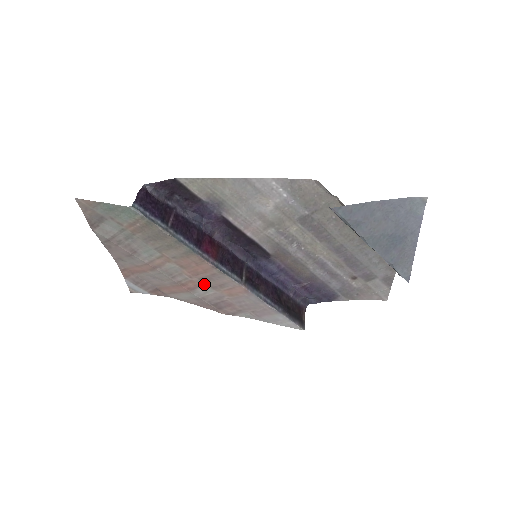
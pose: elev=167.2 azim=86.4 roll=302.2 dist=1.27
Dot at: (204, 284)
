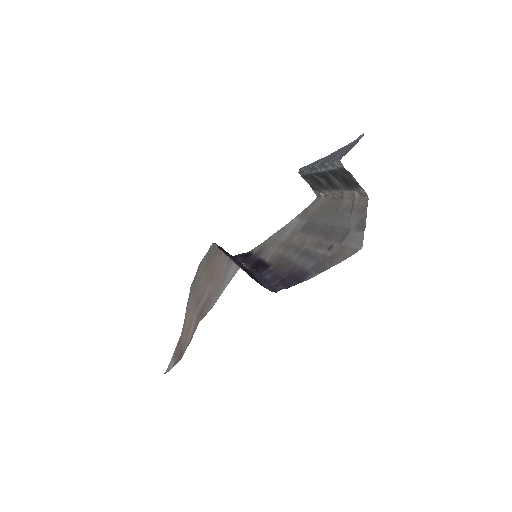
Dot at: occluded
